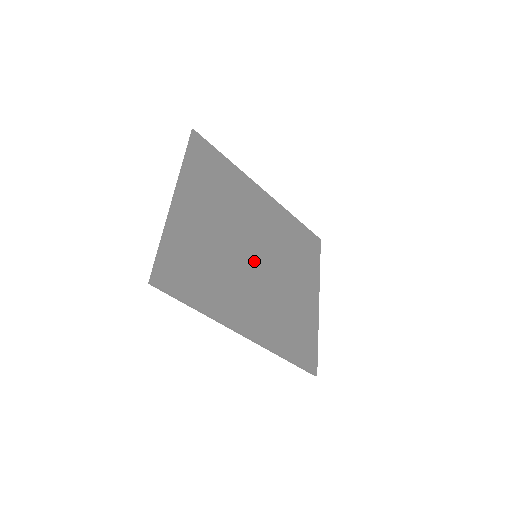
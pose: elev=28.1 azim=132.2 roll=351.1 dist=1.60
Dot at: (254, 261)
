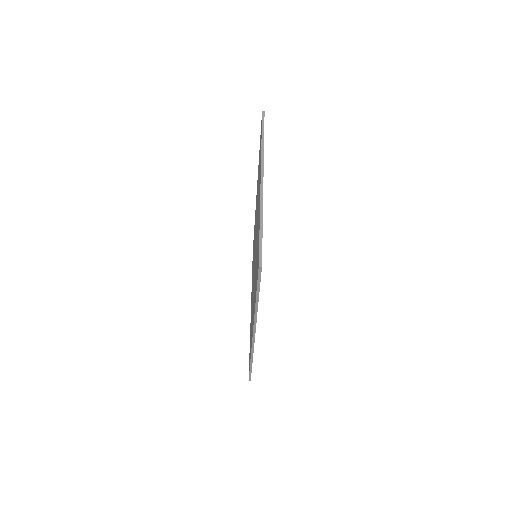
Dot at: occluded
